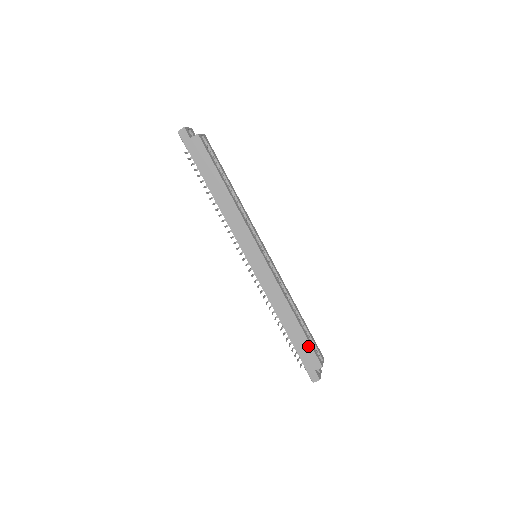
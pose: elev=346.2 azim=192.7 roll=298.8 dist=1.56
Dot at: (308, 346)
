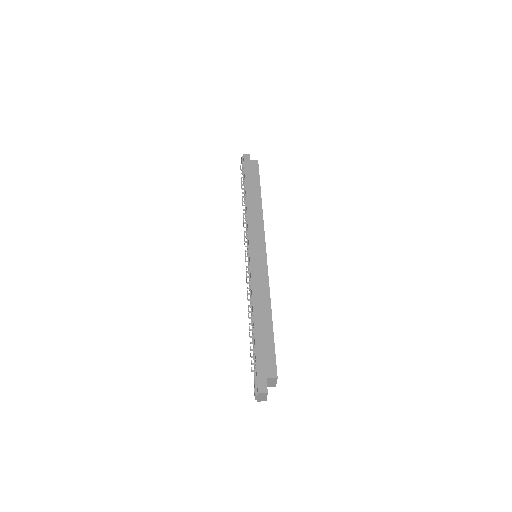
Dot at: (271, 348)
